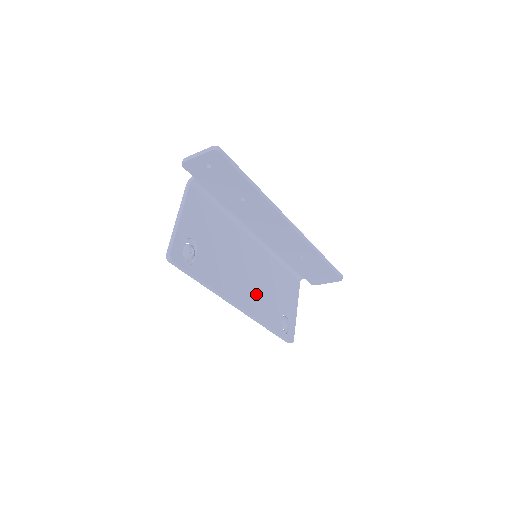
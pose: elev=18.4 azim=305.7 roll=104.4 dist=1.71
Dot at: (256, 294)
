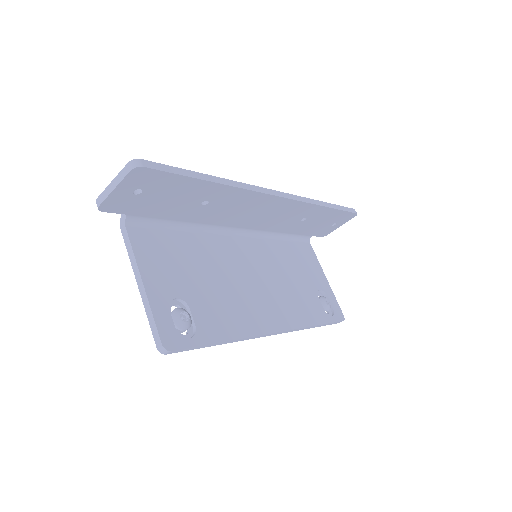
Dot at: (281, 299)
